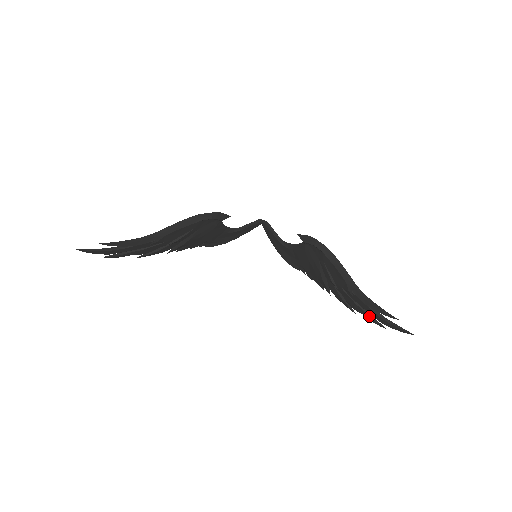
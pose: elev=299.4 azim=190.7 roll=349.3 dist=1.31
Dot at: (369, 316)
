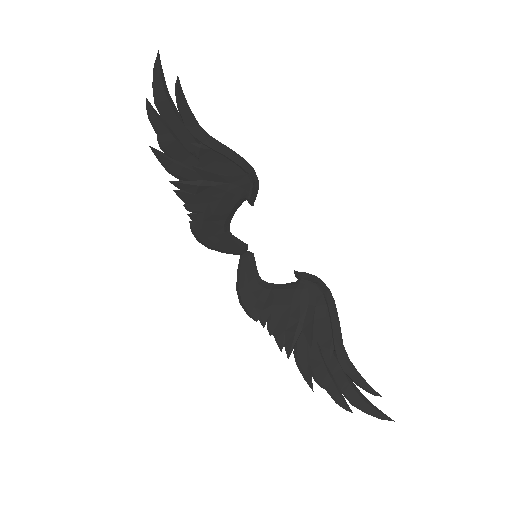
Dot at: (338, 391)
